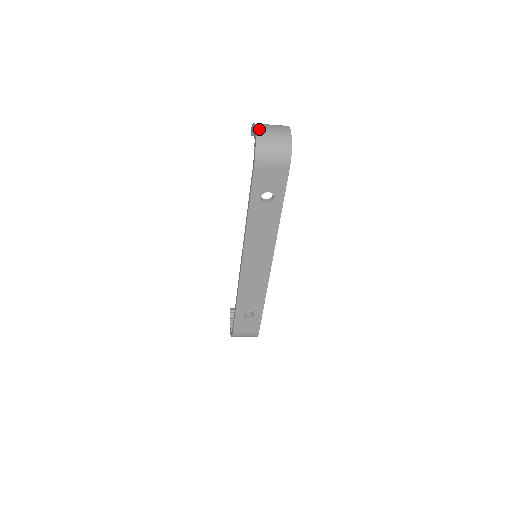
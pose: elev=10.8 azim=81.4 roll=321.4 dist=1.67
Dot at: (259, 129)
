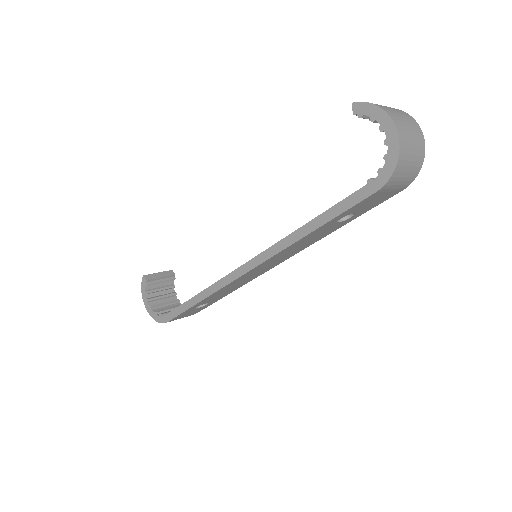
Dot at: (401, 132)
